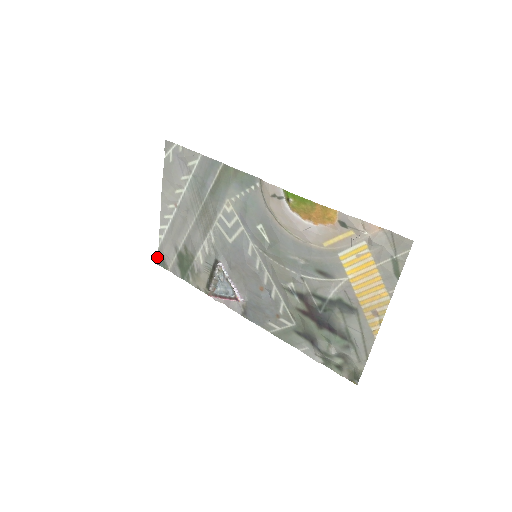
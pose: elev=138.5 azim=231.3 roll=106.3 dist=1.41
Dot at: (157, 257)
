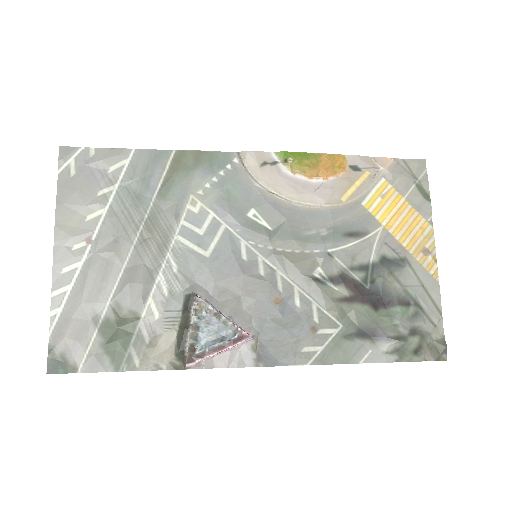
Dot at: occluded
